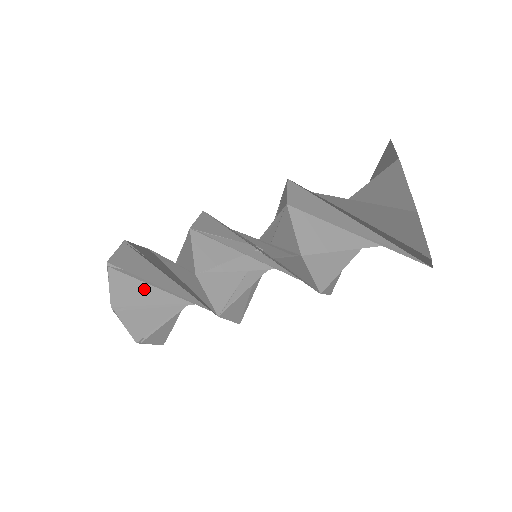
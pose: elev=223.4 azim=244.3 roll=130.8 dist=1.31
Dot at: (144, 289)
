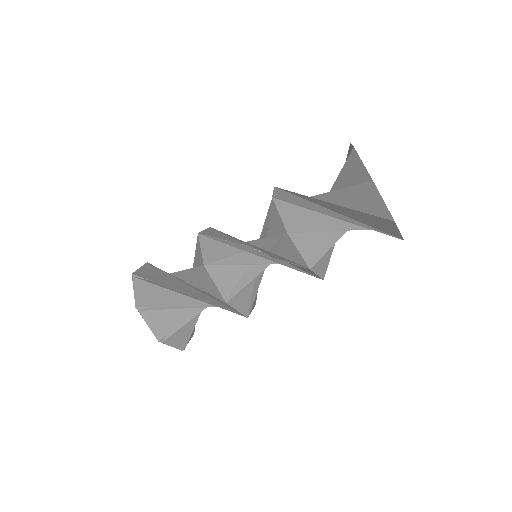
Dot at: (163, 294)
